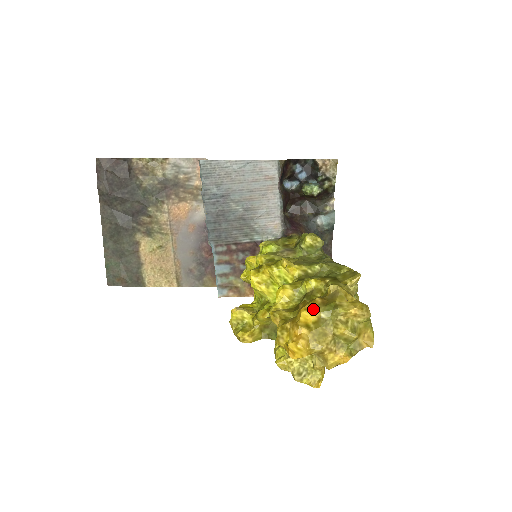
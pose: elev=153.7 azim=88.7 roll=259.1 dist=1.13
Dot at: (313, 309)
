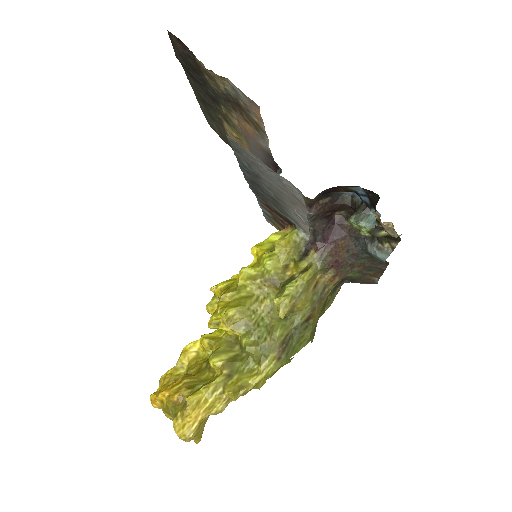
Dot at: (166, 400)
